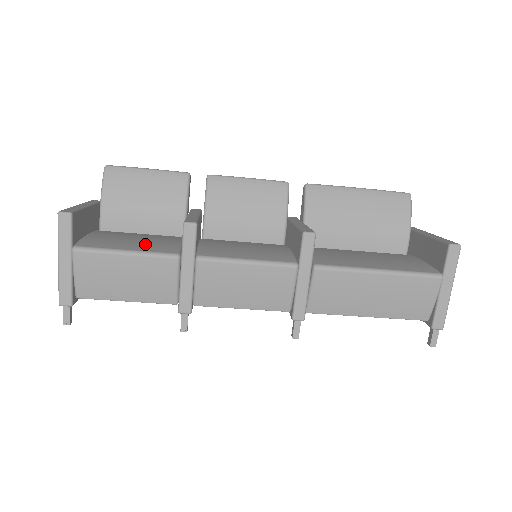
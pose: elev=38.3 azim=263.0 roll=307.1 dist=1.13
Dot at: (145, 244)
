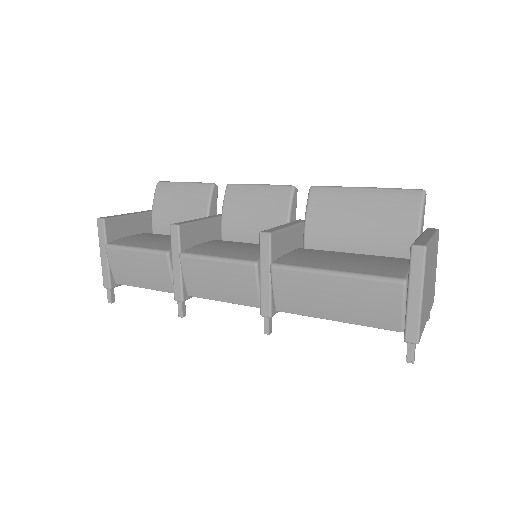
Dot at: (156, 243)
